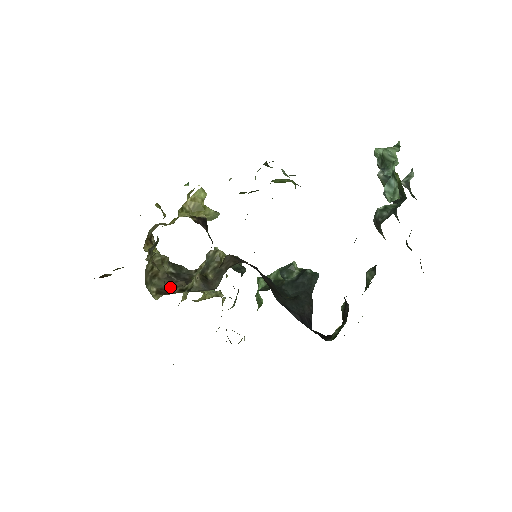
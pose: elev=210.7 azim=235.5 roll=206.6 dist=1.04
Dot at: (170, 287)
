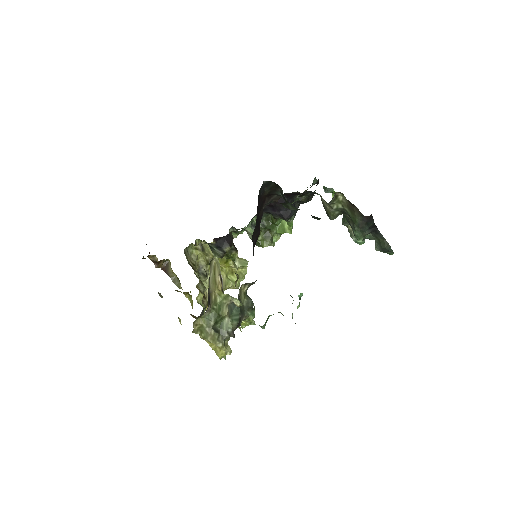
Dot at: occluded
